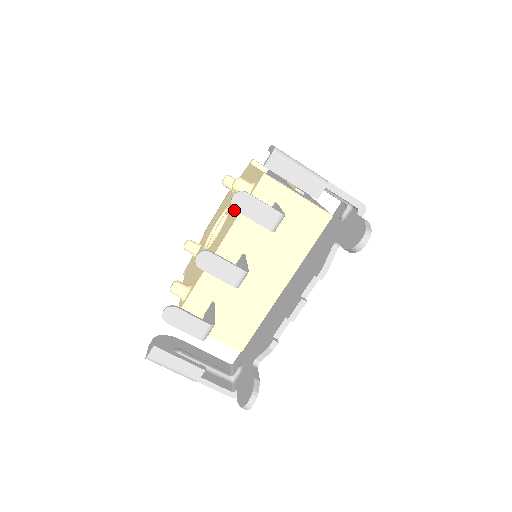
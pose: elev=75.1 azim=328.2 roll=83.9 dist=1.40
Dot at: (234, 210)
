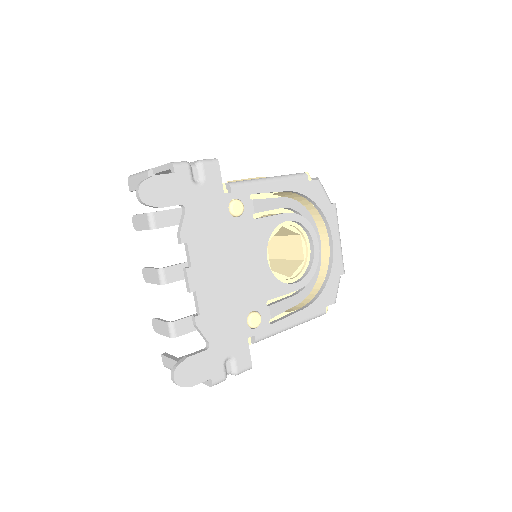
Dot at: occluded
